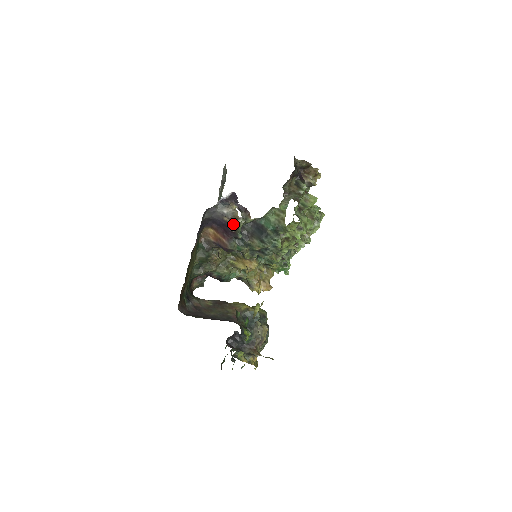
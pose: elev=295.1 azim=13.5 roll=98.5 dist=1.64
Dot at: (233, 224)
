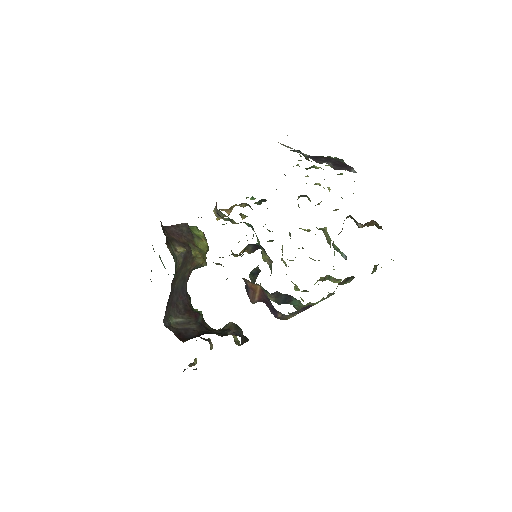
Dot at: (279, 318)
